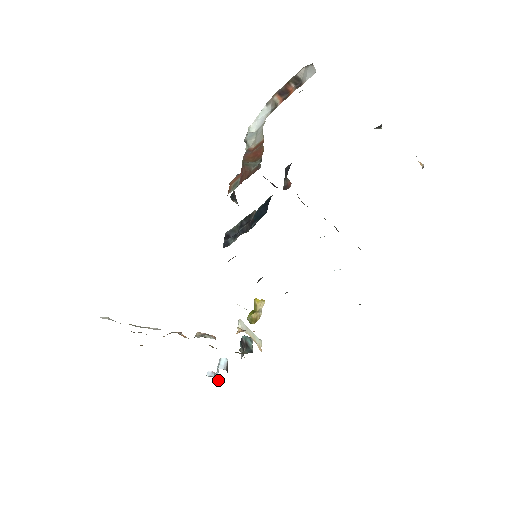
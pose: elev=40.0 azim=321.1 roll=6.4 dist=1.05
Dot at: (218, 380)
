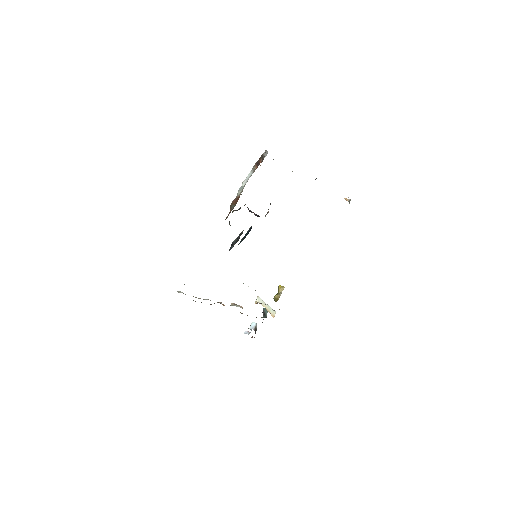
Dot at: (252, 337)
